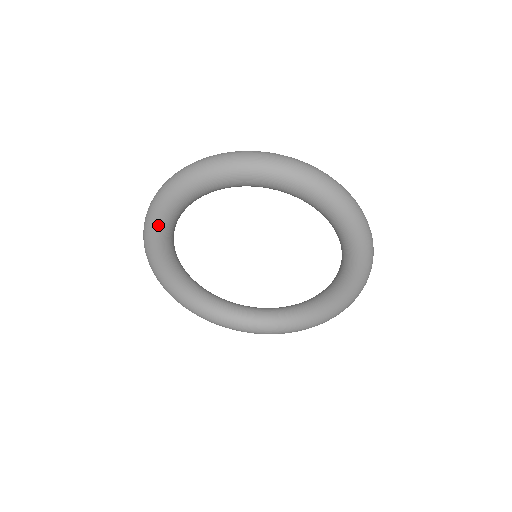
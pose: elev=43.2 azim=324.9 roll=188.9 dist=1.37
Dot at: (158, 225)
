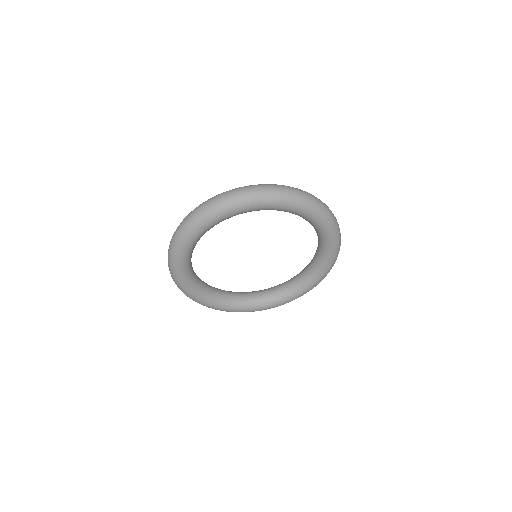
Dot at: (194, 236)
